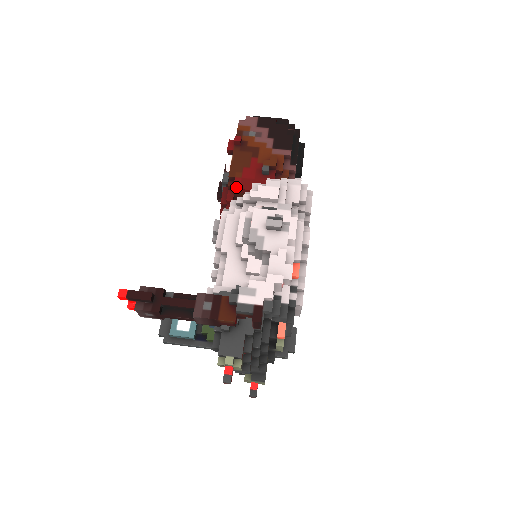
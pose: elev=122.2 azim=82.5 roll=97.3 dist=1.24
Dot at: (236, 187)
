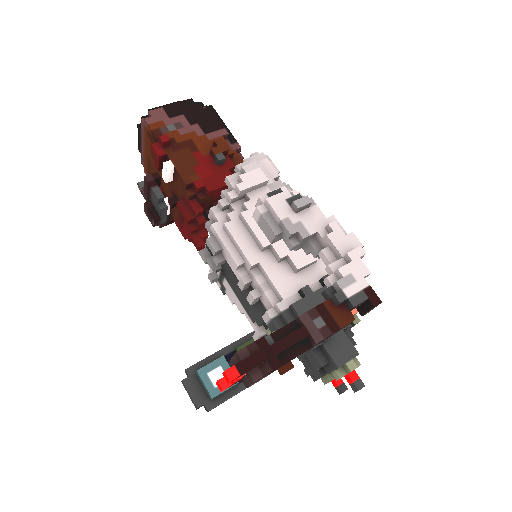
Dot at: (199, 193)
